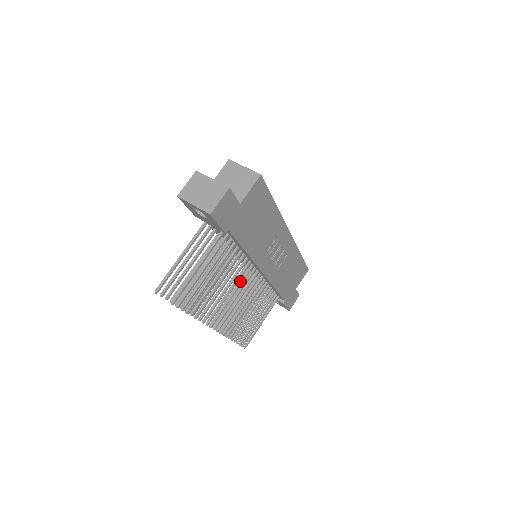
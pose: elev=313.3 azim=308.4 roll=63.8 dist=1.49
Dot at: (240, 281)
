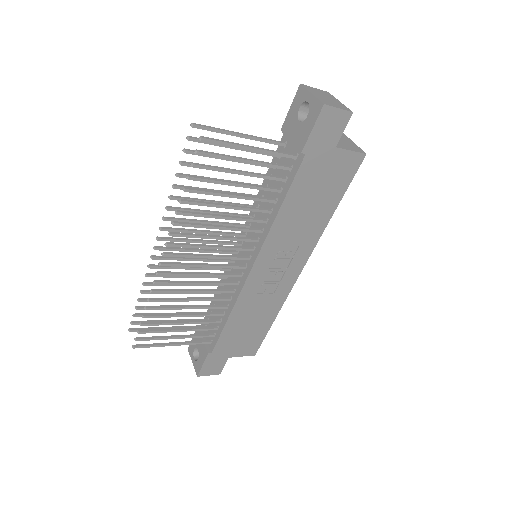
Dot at: (231, 246)
